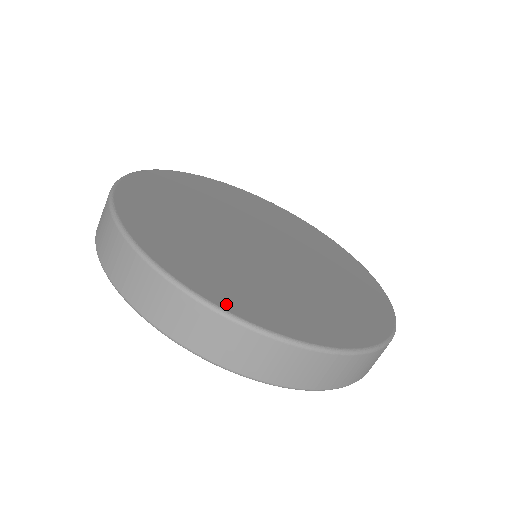
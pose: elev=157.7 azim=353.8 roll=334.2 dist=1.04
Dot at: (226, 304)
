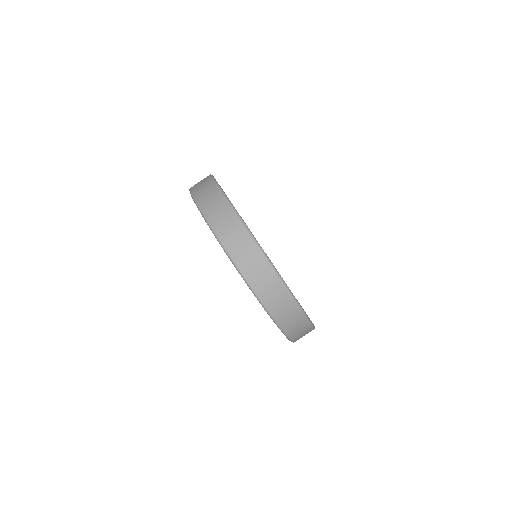
Dot at: occluded
